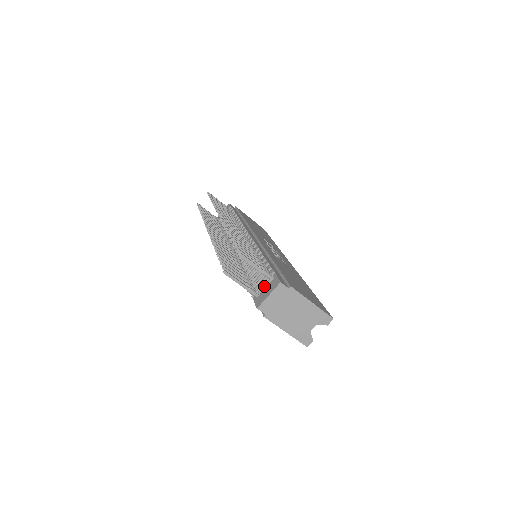
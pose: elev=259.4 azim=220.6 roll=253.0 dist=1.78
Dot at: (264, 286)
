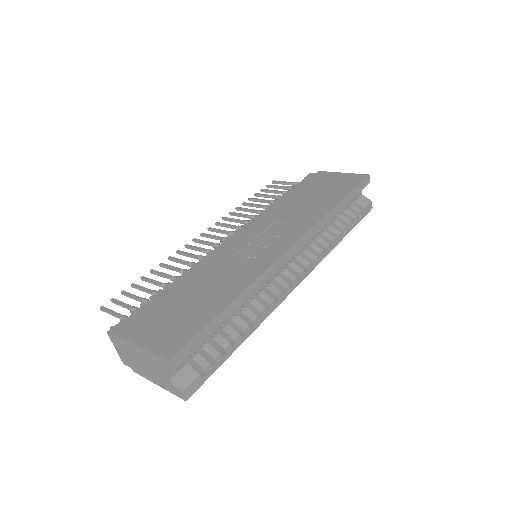
Dot at: occluded
